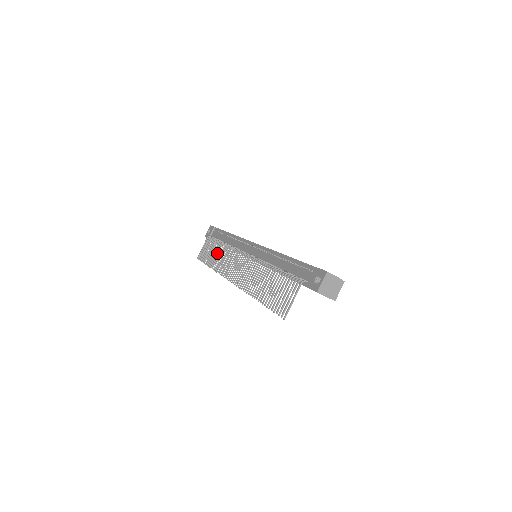
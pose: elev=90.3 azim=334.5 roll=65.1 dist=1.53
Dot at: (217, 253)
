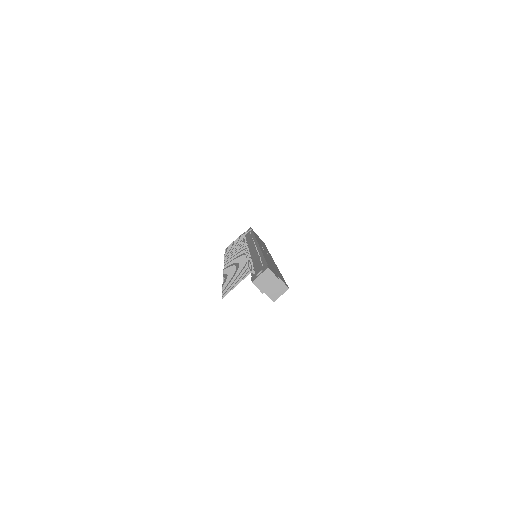
Dot at: (235, 247)
